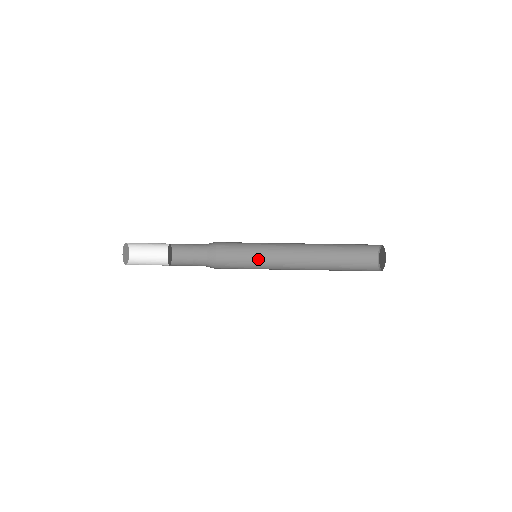
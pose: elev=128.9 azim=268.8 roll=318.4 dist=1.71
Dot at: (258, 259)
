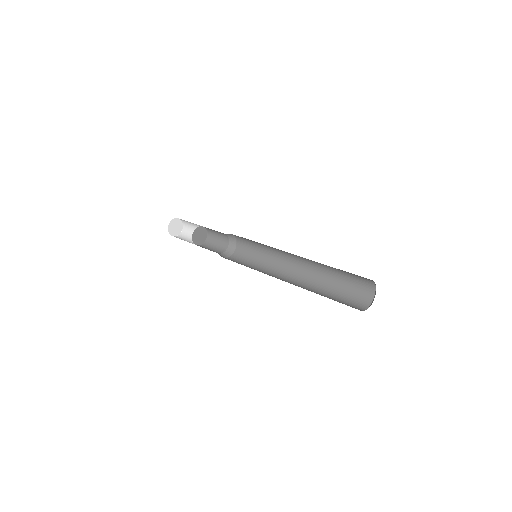
Dot at: (262, 265)
